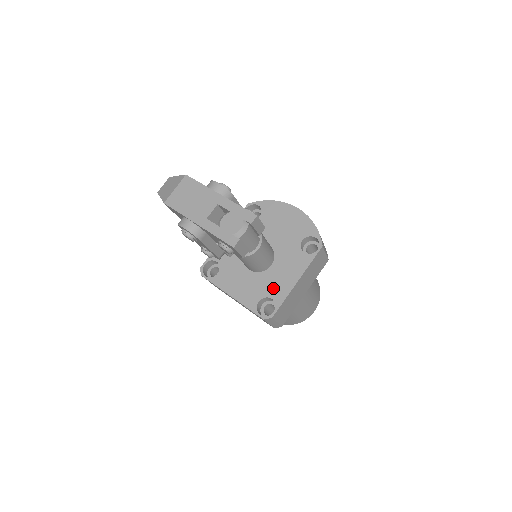
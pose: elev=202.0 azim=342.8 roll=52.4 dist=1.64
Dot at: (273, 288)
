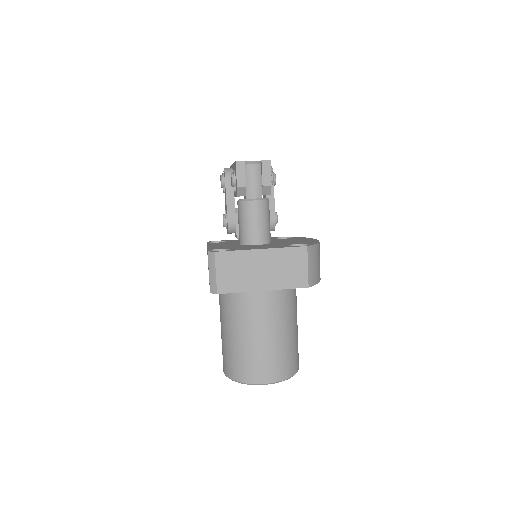
Dot at: (240, 248)
